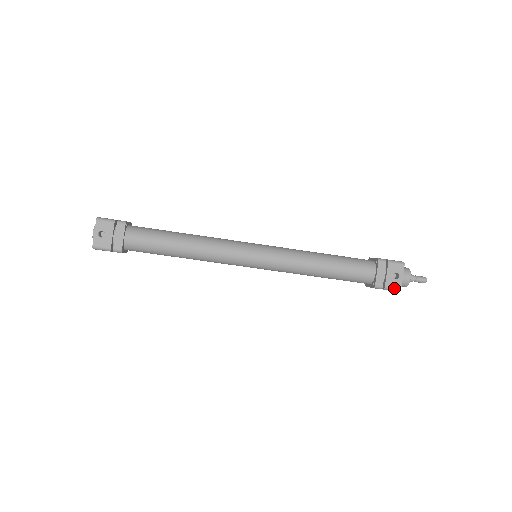
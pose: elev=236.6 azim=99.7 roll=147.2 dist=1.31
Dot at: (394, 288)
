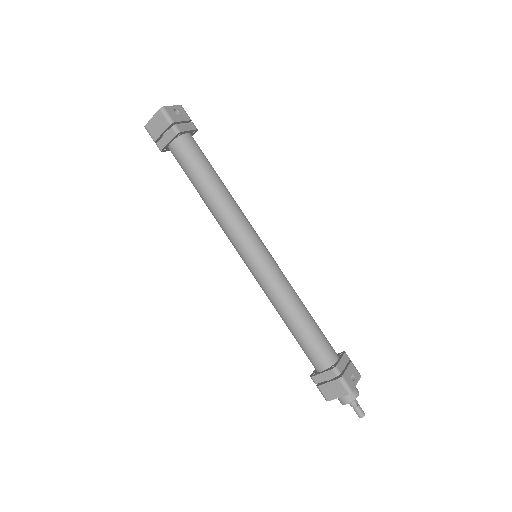
Dot at: (348, 385)
